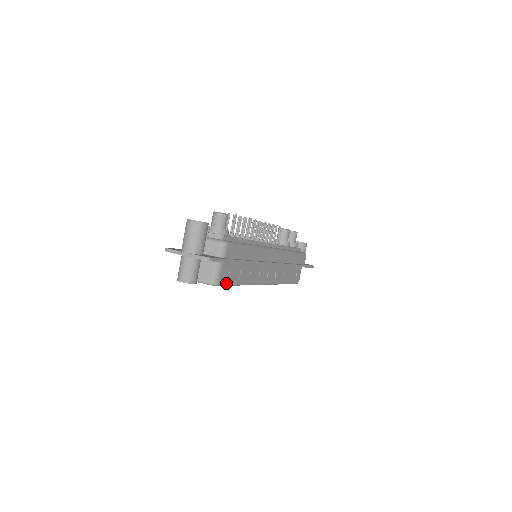
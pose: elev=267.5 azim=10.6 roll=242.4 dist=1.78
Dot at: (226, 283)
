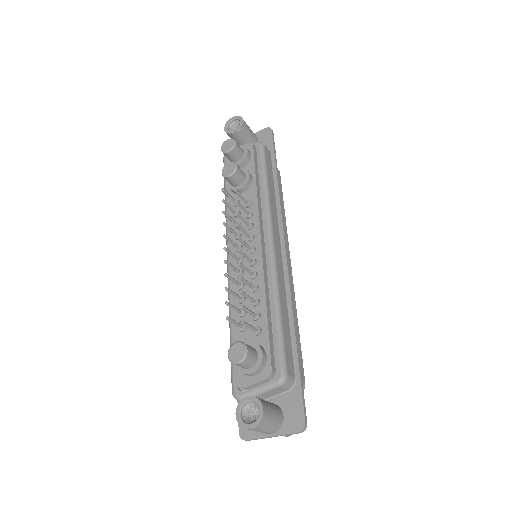
Dot at: (302, 364)
